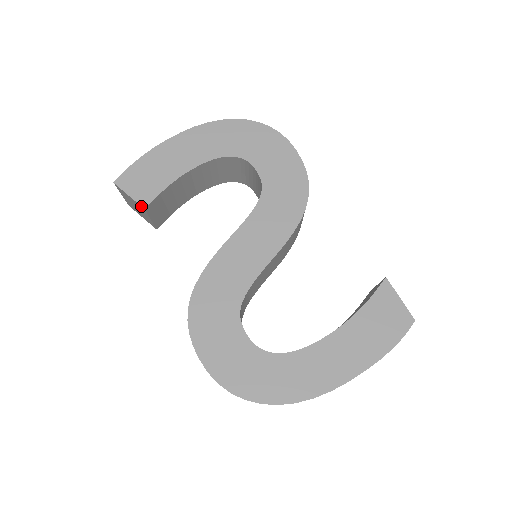
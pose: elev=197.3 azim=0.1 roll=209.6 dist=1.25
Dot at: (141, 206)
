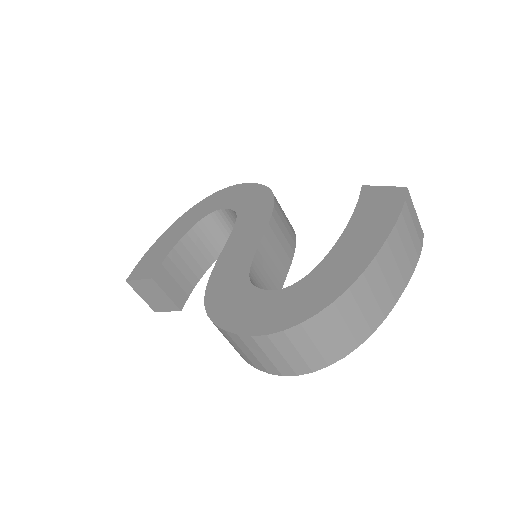
Dot at: (149, 279)
